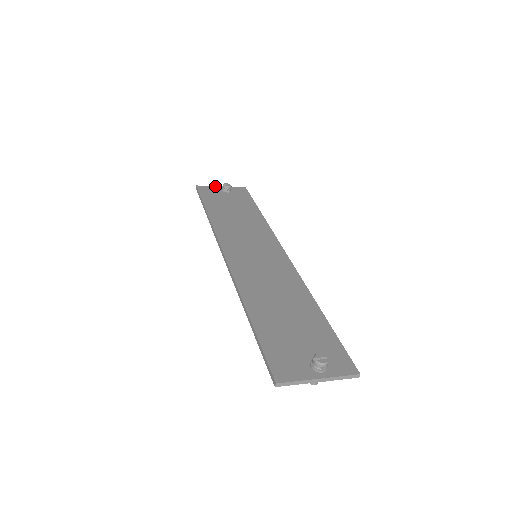
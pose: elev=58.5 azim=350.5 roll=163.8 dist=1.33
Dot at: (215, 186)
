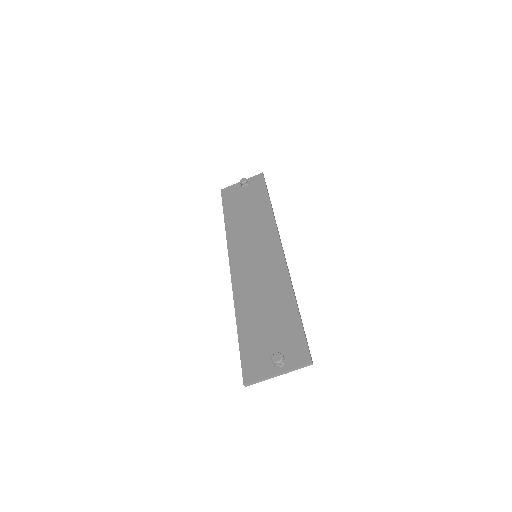
Dot at: (236, 183)
